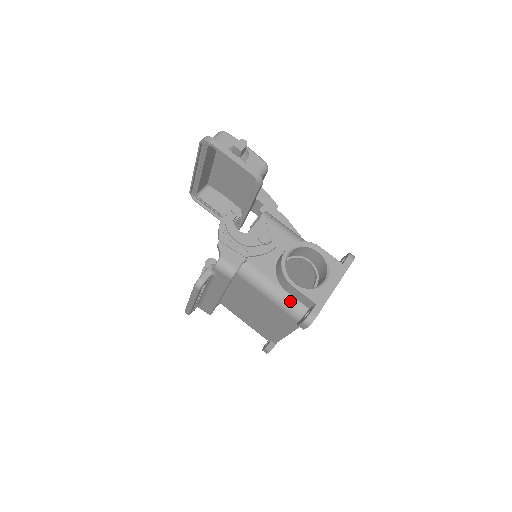
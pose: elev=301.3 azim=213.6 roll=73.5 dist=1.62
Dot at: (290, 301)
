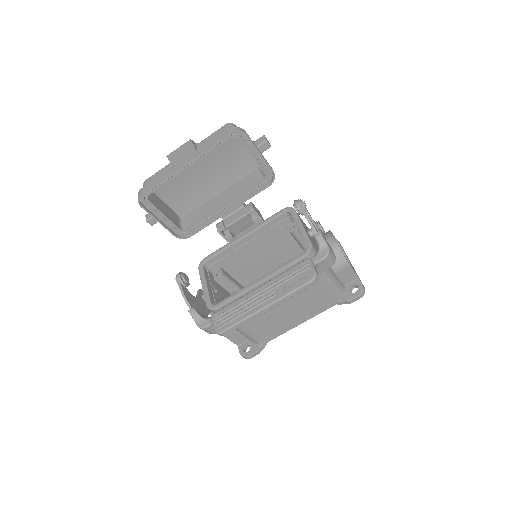
Dot at: (339, 282)
